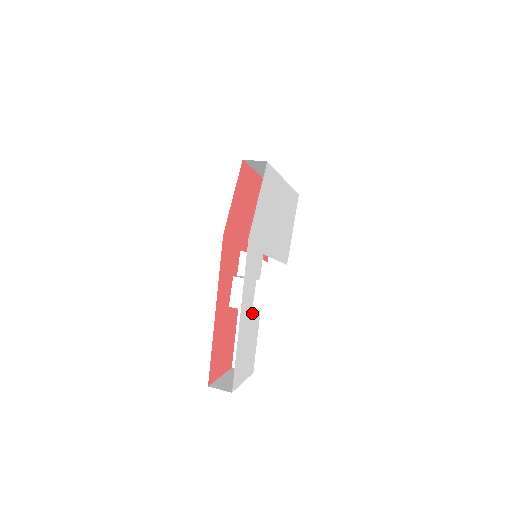
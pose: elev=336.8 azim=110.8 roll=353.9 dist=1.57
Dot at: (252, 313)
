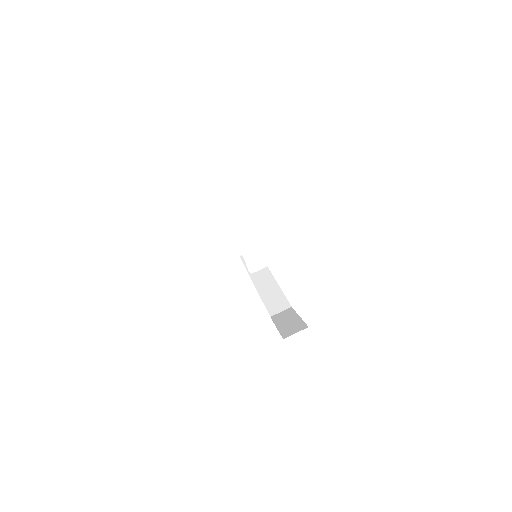
Dot at: occluded
